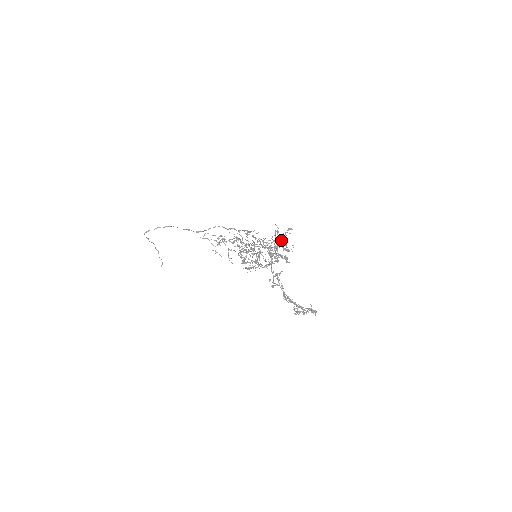
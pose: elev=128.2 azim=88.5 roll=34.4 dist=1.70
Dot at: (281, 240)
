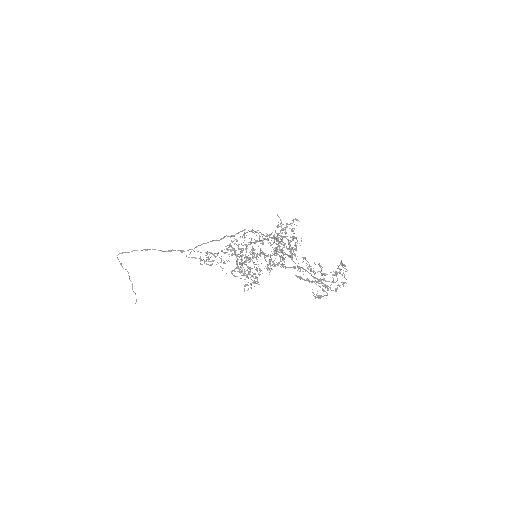
Dot at: (287, 226)
